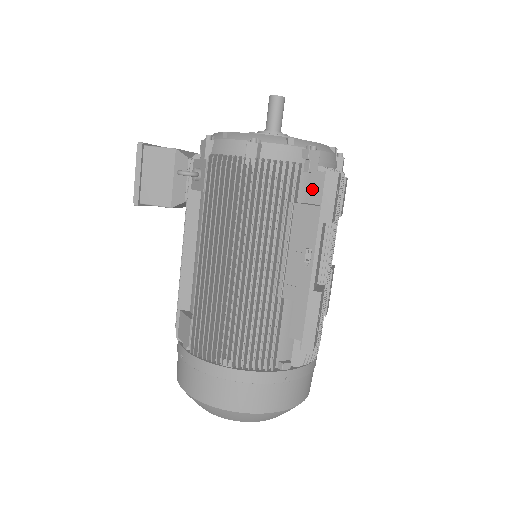
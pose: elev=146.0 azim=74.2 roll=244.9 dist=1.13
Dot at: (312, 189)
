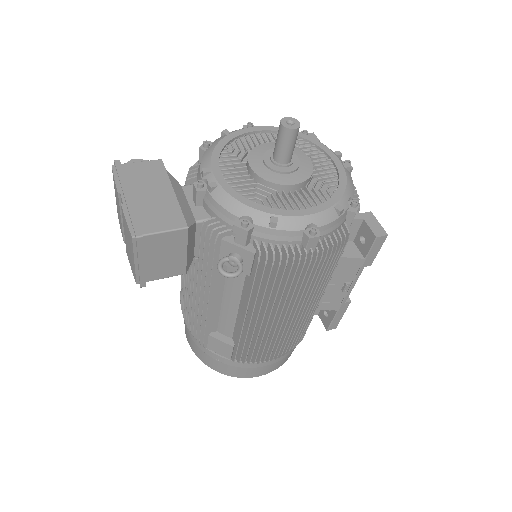
Dot at: occluded
